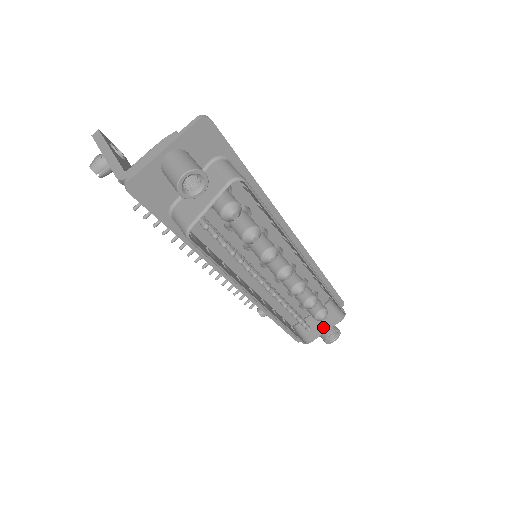
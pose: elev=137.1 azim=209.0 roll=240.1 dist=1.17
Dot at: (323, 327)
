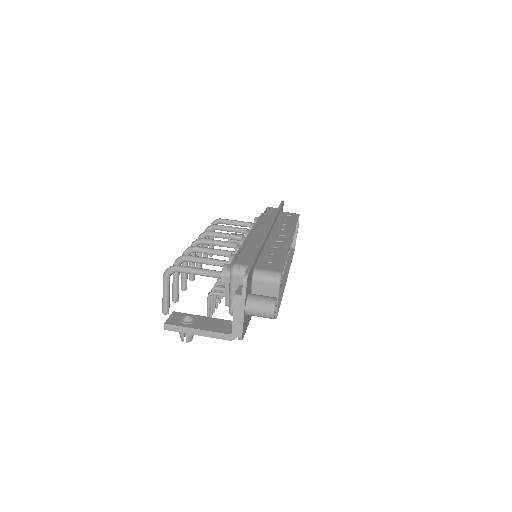
Dot at: occluded
